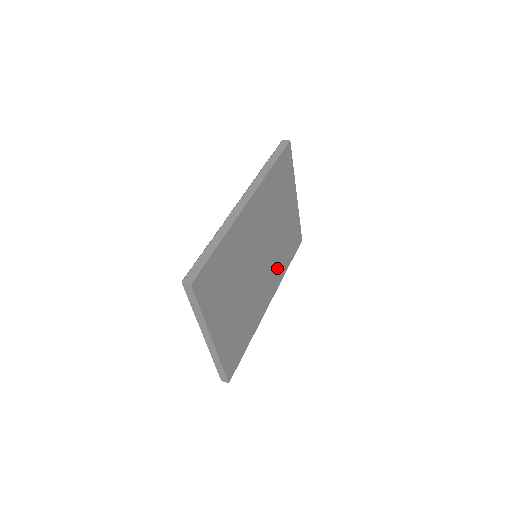
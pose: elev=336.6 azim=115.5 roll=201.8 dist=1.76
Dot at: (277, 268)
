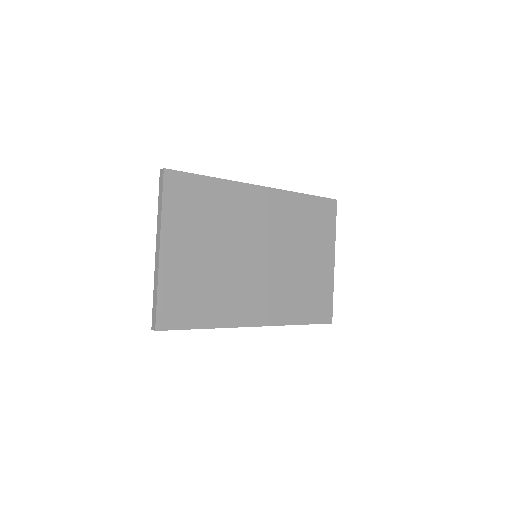
Dot at: (280, 301)
